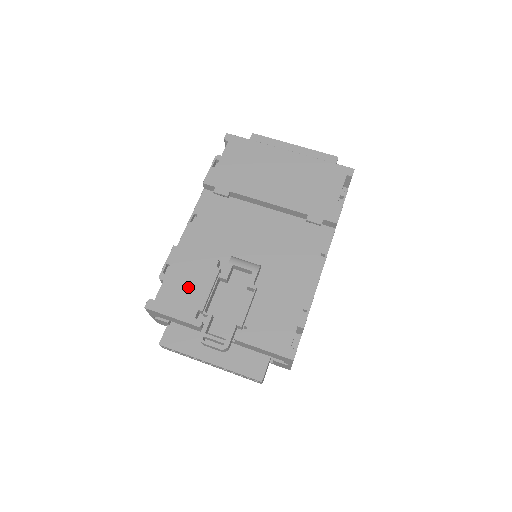
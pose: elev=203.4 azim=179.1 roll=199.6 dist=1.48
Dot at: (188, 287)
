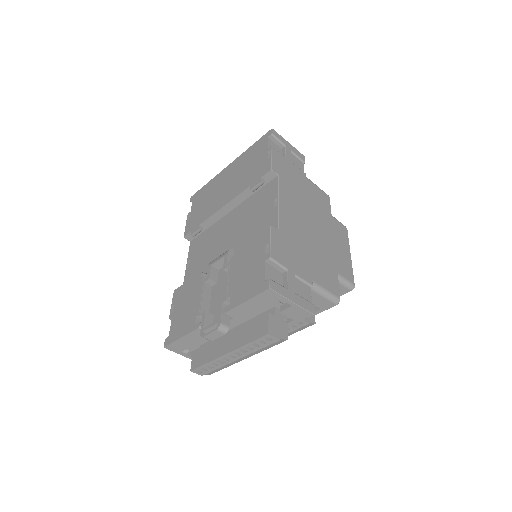
Dot at: (187, 308)
